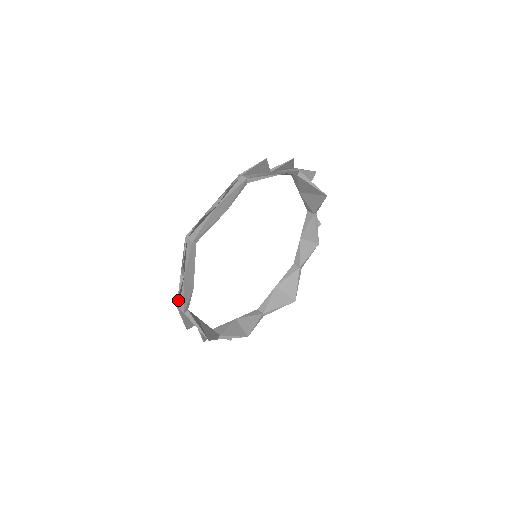
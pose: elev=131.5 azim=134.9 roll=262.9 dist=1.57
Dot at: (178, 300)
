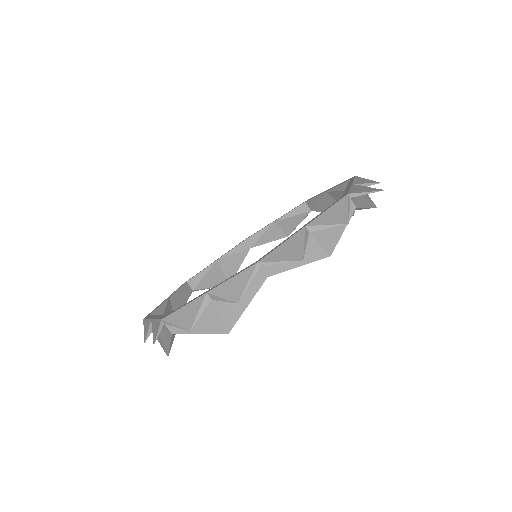
Dot at: (183, 325)
